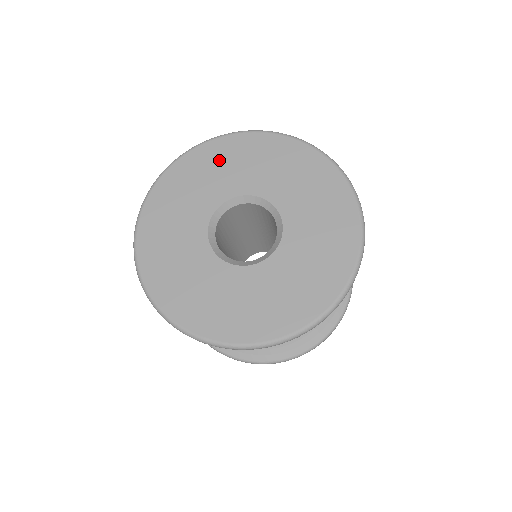
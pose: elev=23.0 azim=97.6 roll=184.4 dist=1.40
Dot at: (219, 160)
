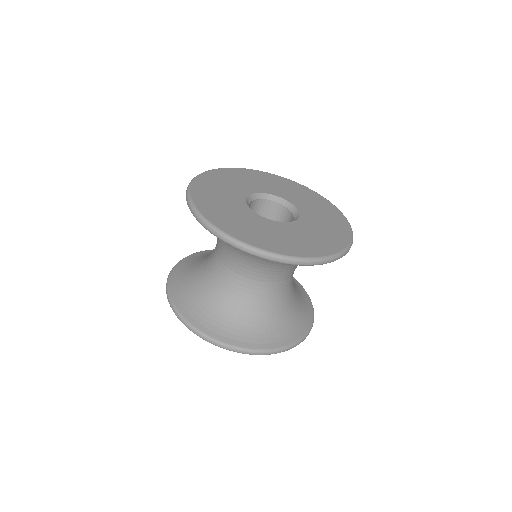
Dot at: (237, 176)
